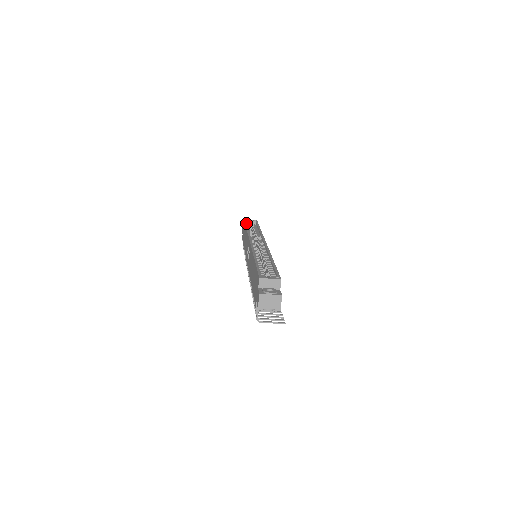
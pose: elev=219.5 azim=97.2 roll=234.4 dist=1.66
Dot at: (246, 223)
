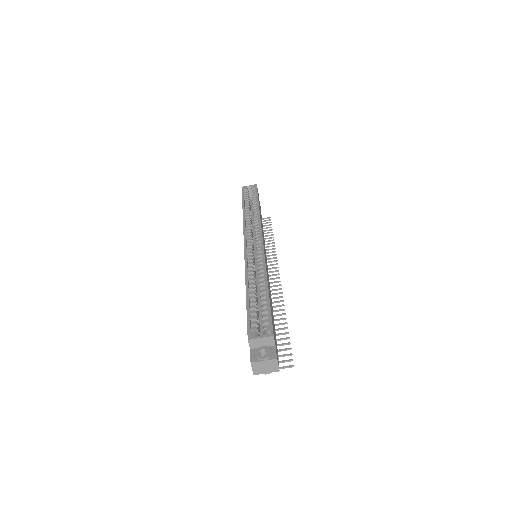
Dot at: (243, 198)
